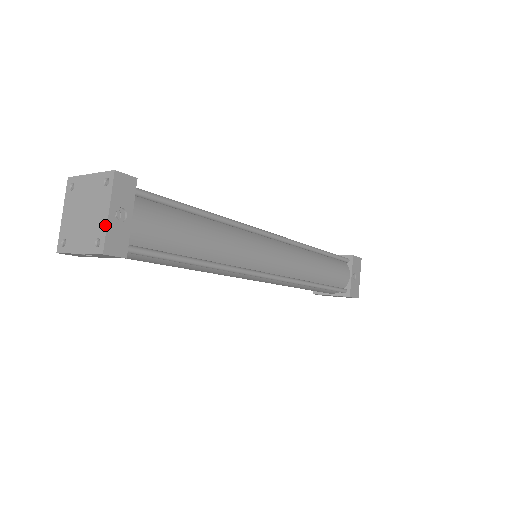
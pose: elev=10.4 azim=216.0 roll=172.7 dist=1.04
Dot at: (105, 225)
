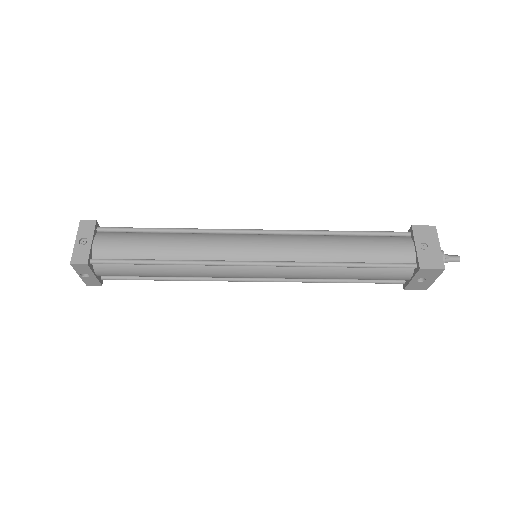
Dot at: (74, 249)
